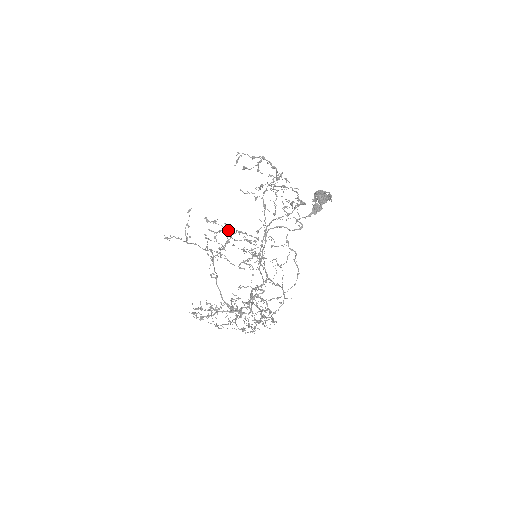
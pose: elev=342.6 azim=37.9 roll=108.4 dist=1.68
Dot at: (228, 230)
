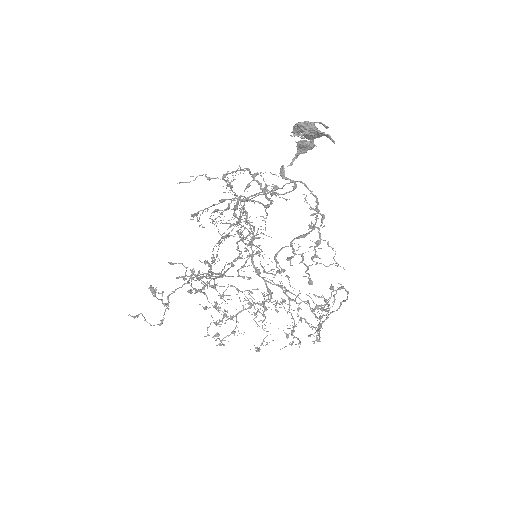
Dot at: occluded
